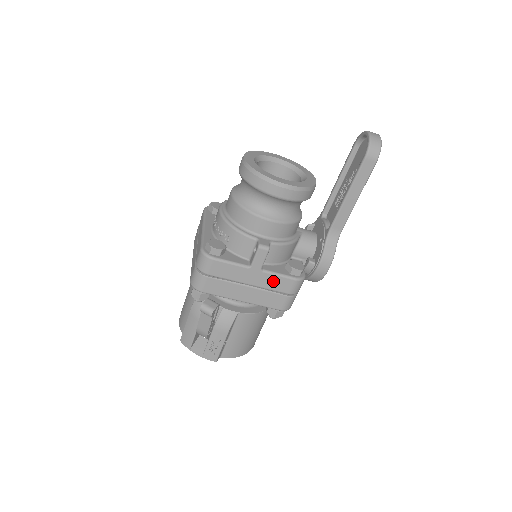
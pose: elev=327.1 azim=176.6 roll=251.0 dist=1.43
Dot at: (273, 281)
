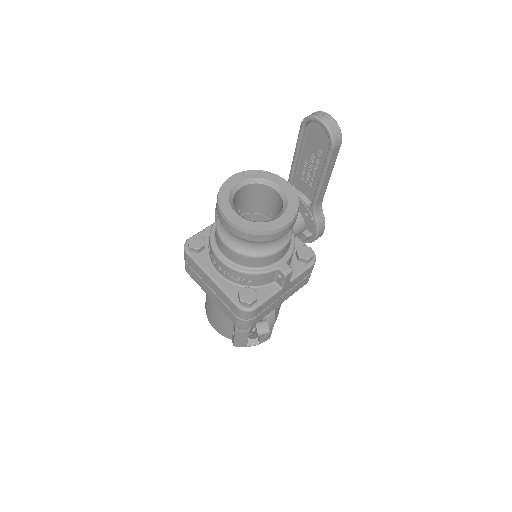
Dot at: (299, 279)
